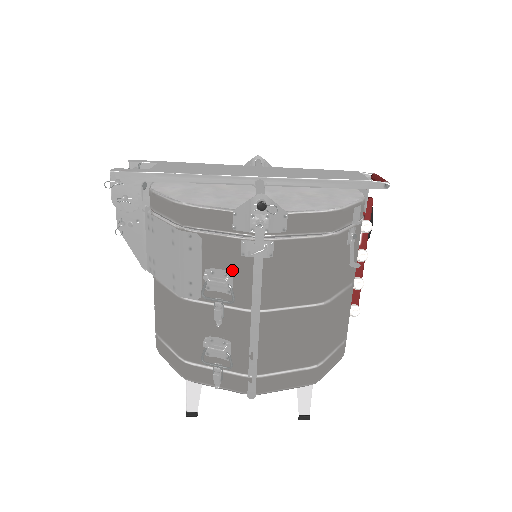
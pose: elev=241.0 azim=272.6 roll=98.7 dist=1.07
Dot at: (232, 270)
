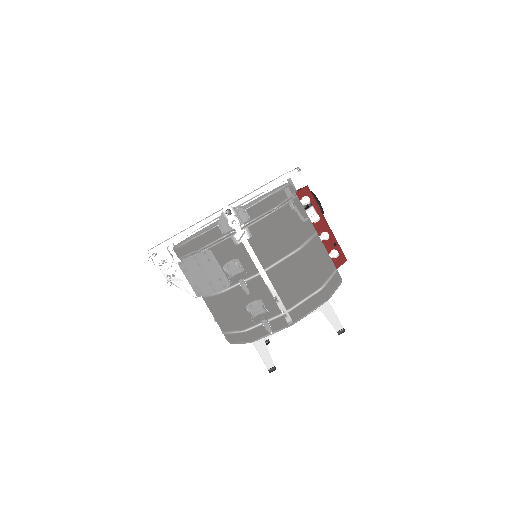
Dot at: (236, 257)
